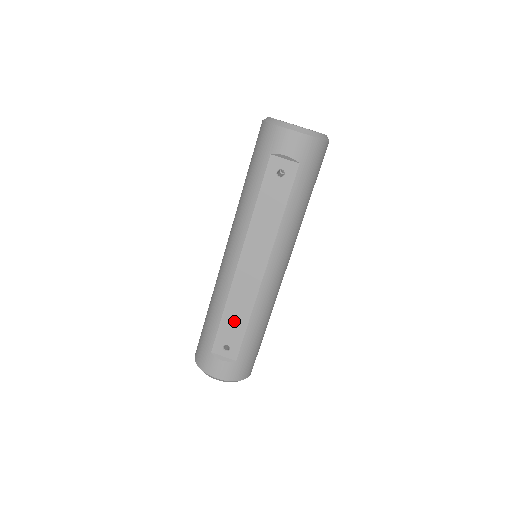
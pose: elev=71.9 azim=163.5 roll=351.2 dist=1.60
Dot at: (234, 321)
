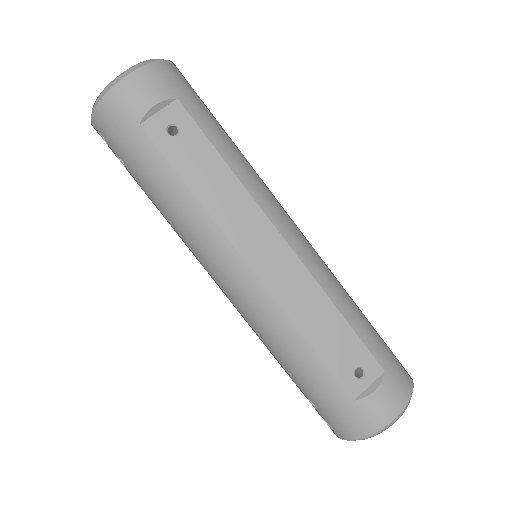
Dot at: (328, 334)
